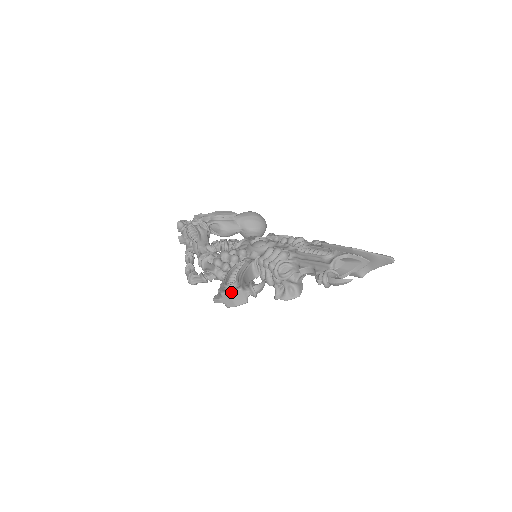
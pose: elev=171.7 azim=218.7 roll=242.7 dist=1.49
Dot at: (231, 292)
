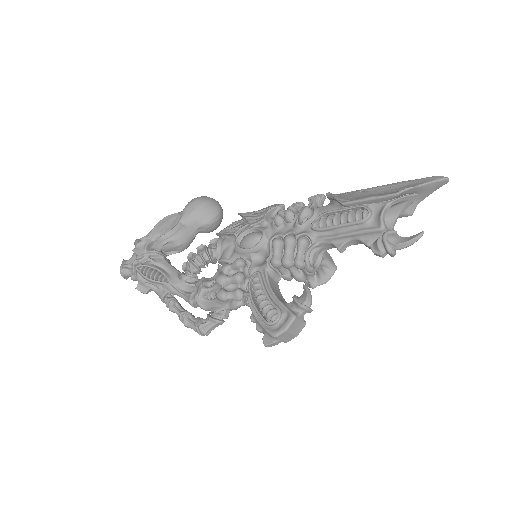
Dot at: (287, 329)
